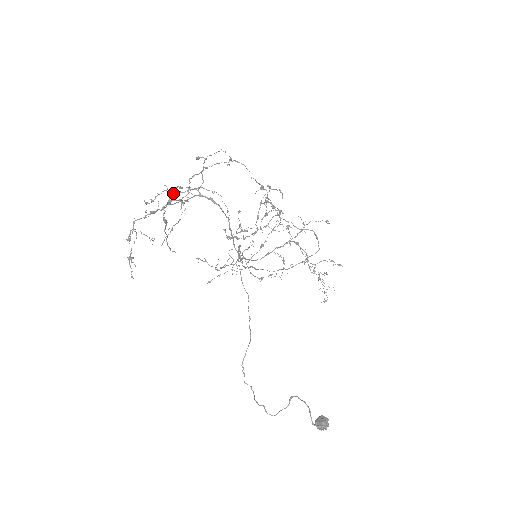
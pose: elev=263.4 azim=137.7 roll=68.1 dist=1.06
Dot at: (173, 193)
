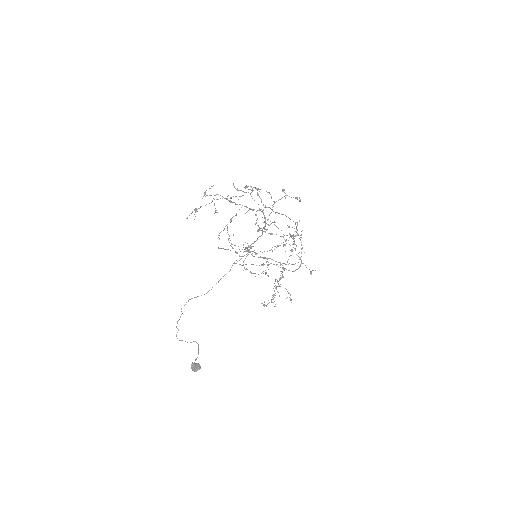
Dot at: occluded
